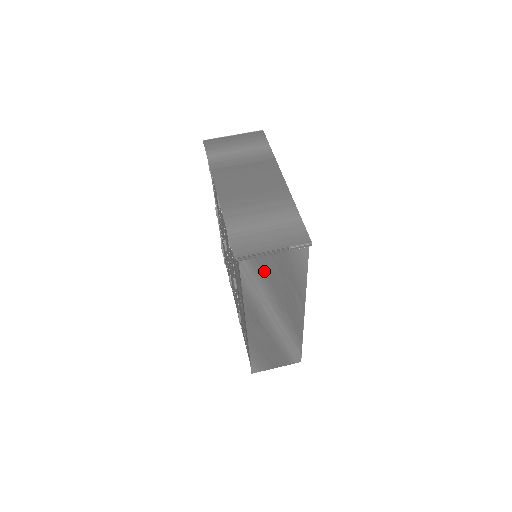
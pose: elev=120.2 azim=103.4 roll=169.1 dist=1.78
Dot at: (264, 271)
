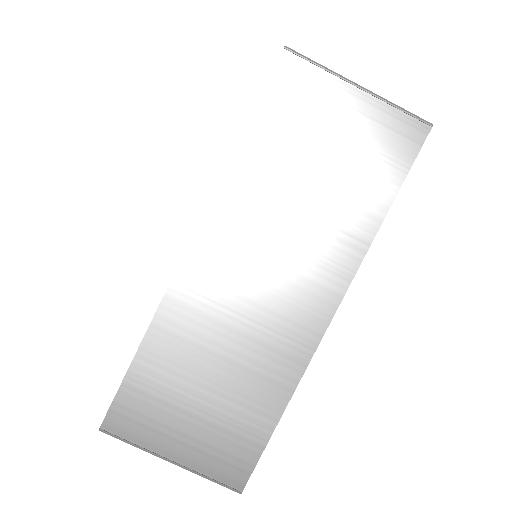
Dot at: occluded
